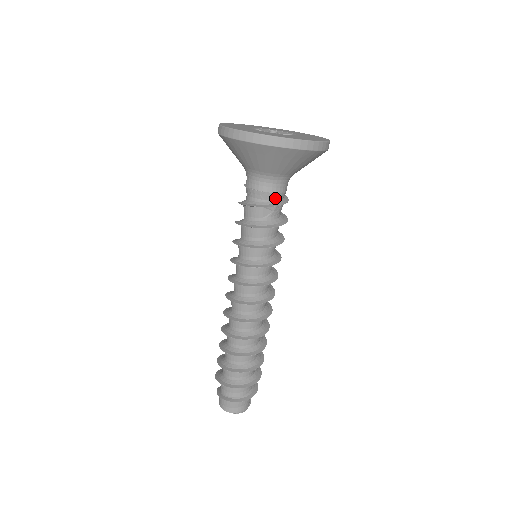
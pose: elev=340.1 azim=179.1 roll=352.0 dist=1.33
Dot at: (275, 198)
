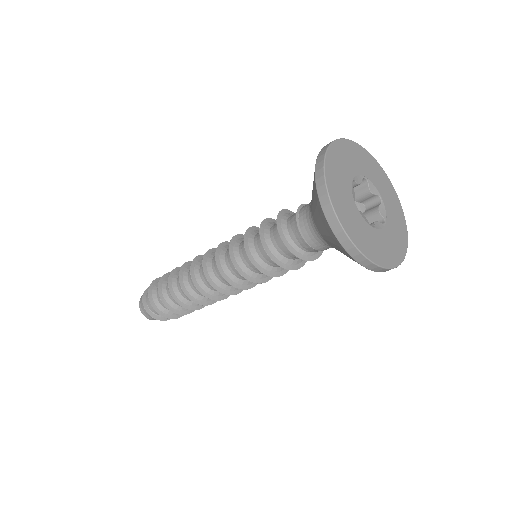
Dot at: (318, 251)
